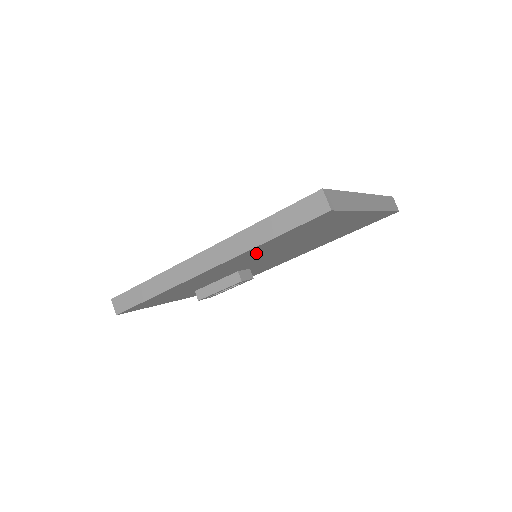
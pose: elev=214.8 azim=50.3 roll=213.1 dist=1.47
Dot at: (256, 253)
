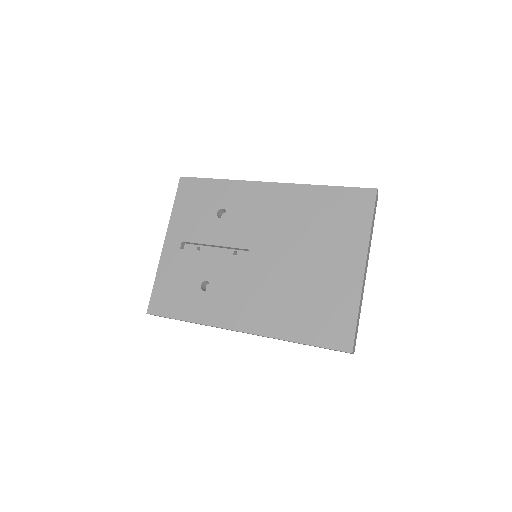
Dot at: occluded
